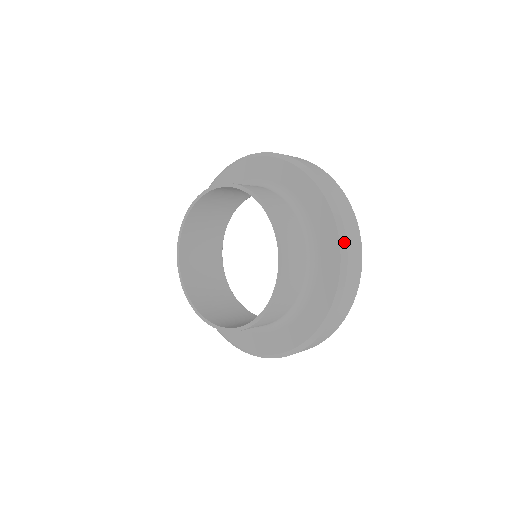
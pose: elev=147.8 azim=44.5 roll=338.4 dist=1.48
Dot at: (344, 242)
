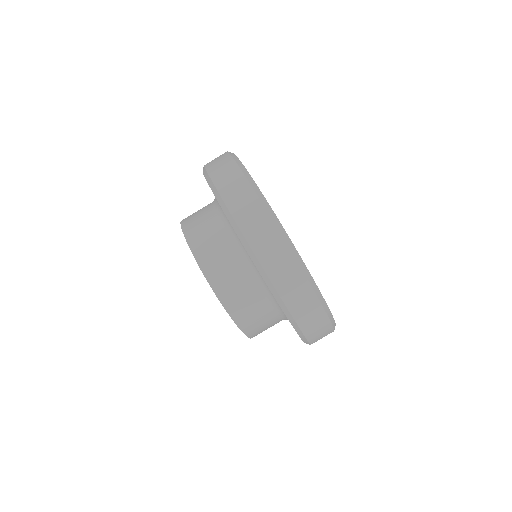
Dot at: (295, 325)
